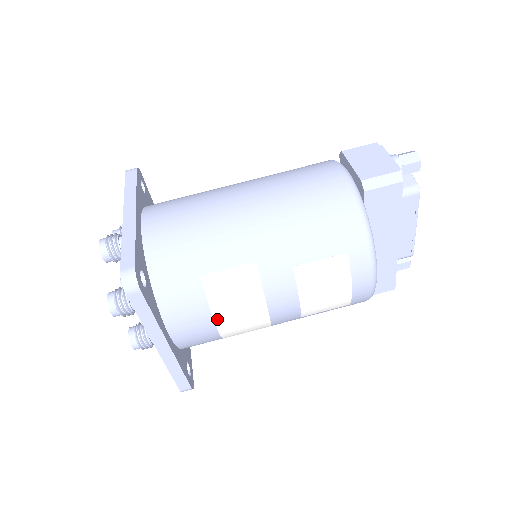
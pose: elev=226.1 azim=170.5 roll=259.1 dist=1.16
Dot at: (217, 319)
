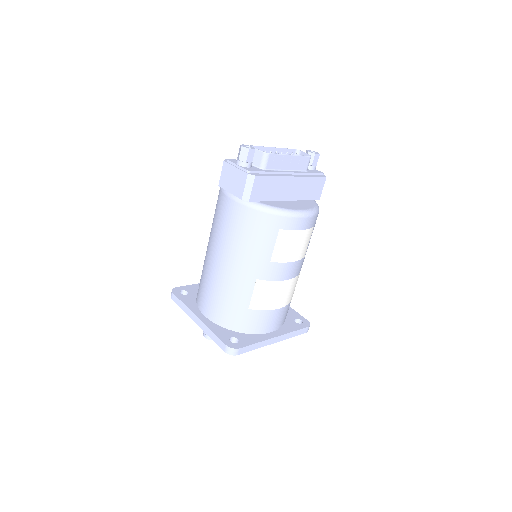
Dot at: (277, 307)
